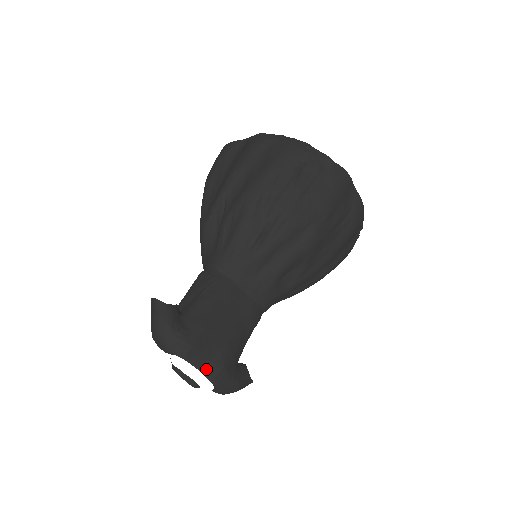
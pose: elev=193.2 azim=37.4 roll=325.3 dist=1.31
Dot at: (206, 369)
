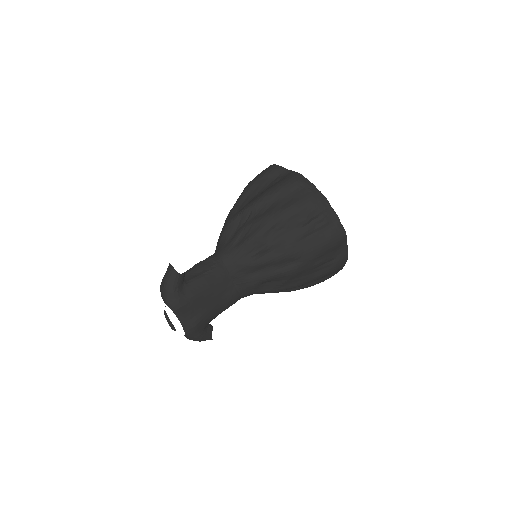
Dot at: (185, 323)
